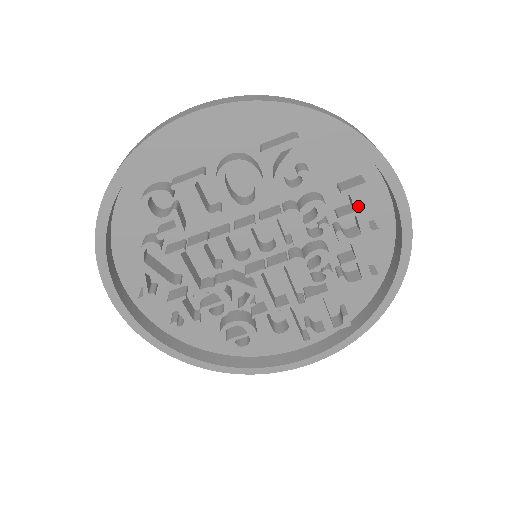
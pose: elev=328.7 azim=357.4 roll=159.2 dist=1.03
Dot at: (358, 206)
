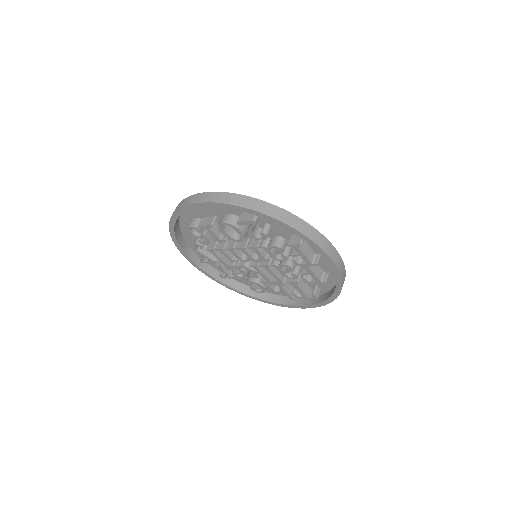
Dot at: (300, 253)
